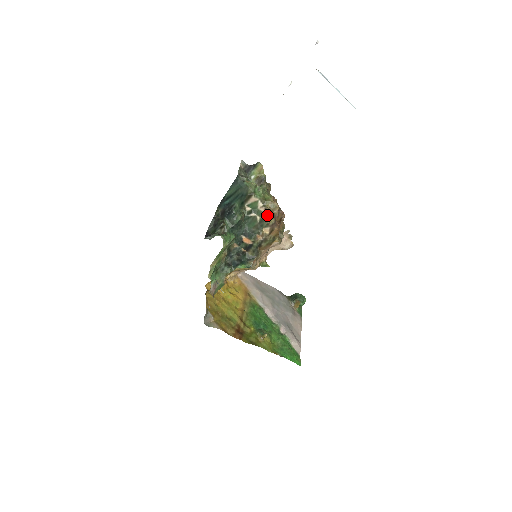
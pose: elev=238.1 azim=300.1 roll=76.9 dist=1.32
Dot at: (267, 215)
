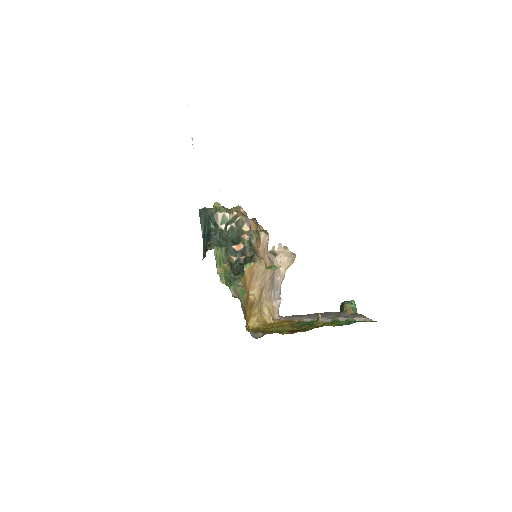
Dot at: (236, 216)
